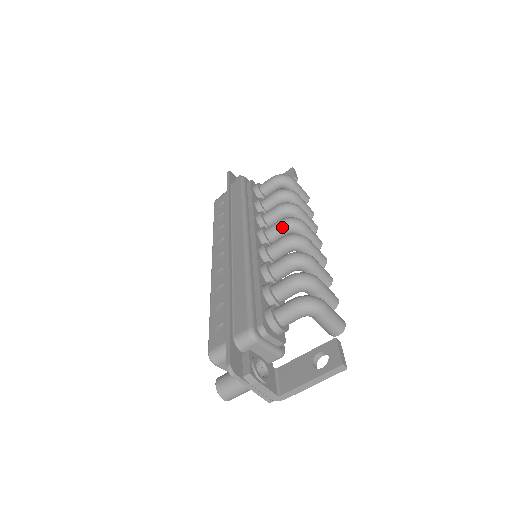
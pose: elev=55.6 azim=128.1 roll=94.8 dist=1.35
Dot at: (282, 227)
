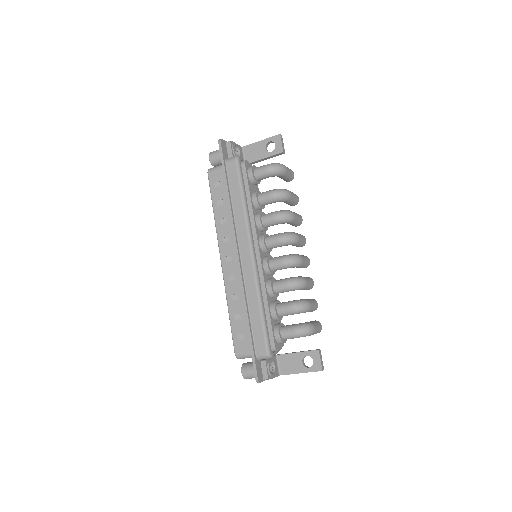
Dot at: (281, 244)
